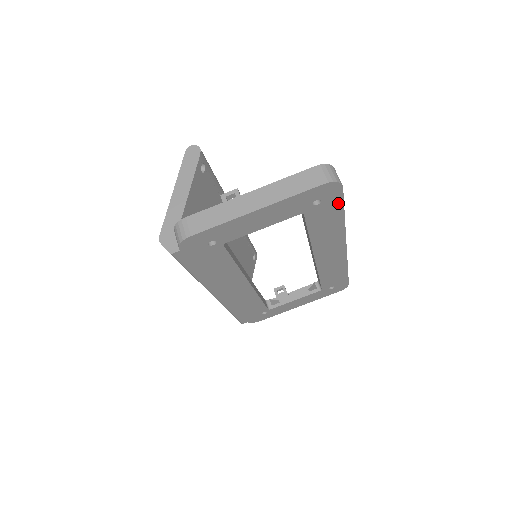
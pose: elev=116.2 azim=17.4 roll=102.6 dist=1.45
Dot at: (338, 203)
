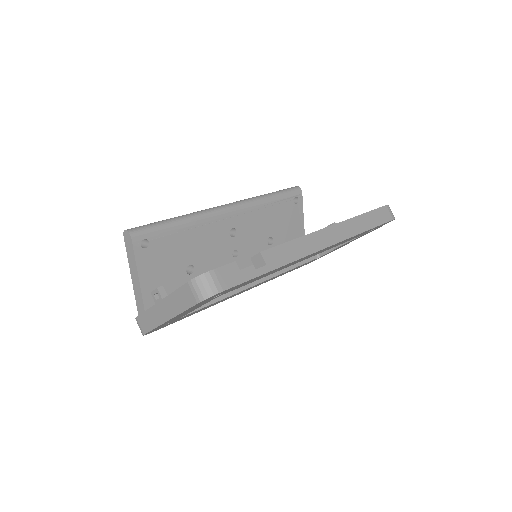
Dot at: (243, 283)
